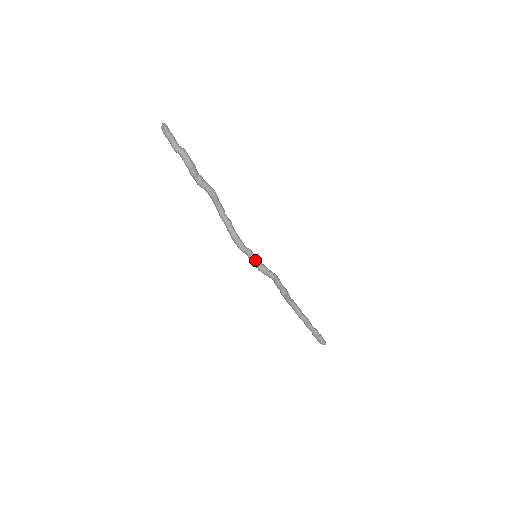
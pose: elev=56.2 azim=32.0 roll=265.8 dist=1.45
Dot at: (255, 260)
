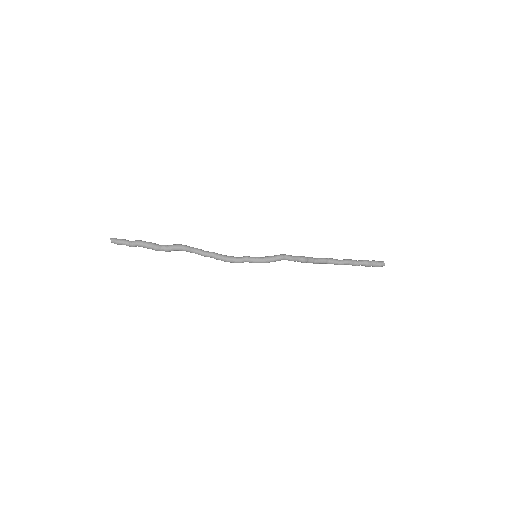
Dot at: (255, 260)
